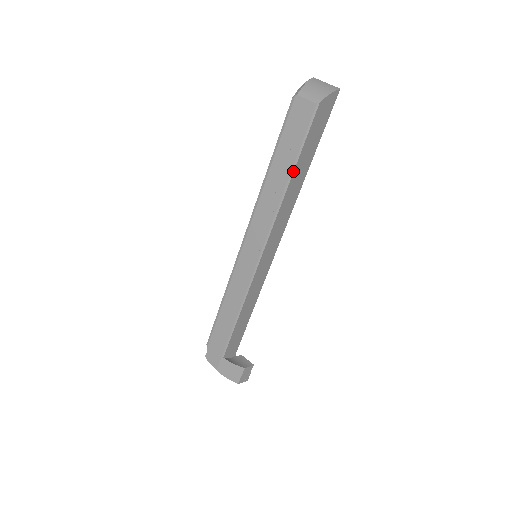
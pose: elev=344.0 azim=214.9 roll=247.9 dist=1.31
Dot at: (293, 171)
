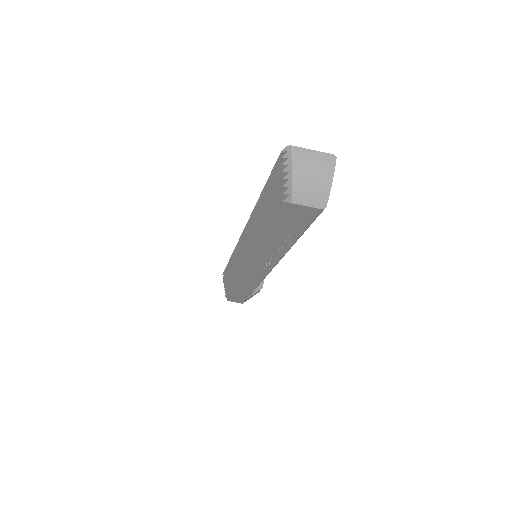
Dot at: occluded
